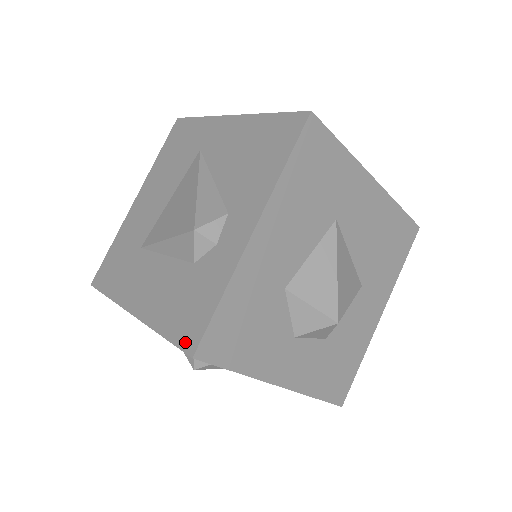
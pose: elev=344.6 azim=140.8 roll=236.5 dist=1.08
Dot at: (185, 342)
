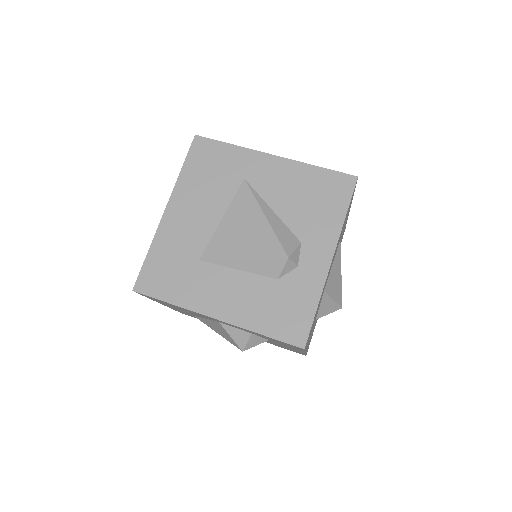
Dot at: (293, 339)
